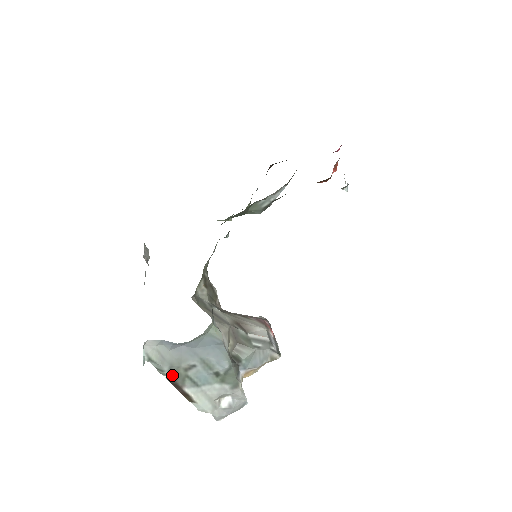
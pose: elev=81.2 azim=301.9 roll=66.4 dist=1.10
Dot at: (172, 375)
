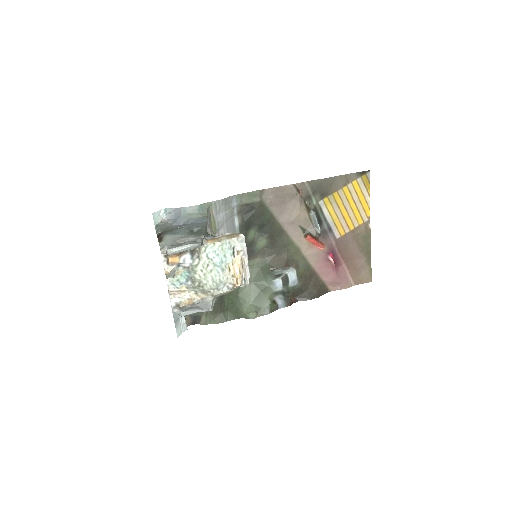
Dot at: (163, 231)
